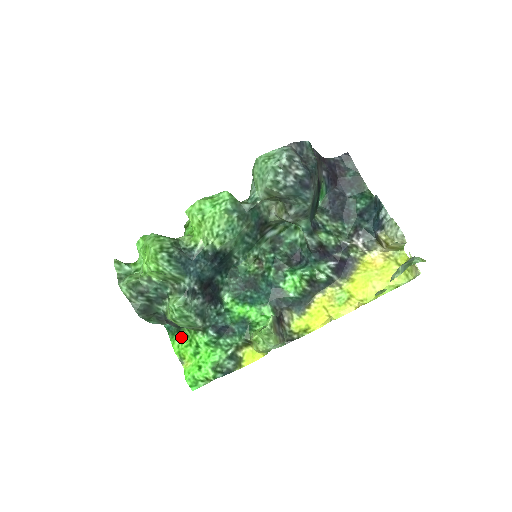
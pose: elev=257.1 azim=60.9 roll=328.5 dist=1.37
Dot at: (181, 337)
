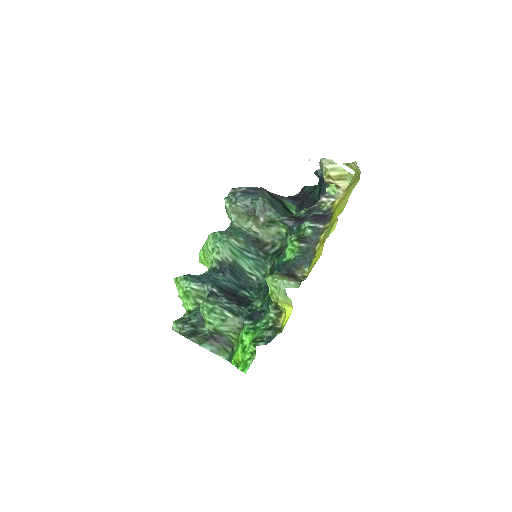
Dot at: occluded
